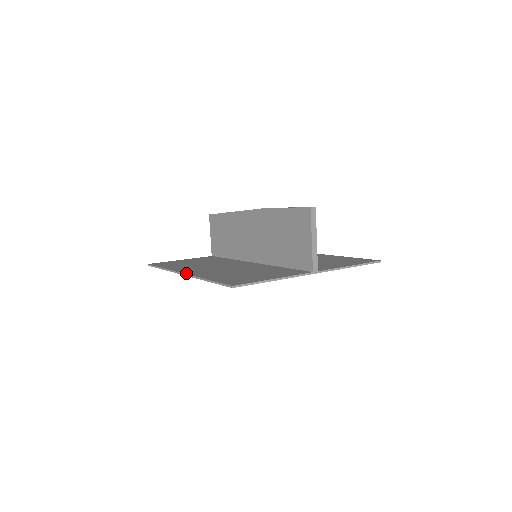
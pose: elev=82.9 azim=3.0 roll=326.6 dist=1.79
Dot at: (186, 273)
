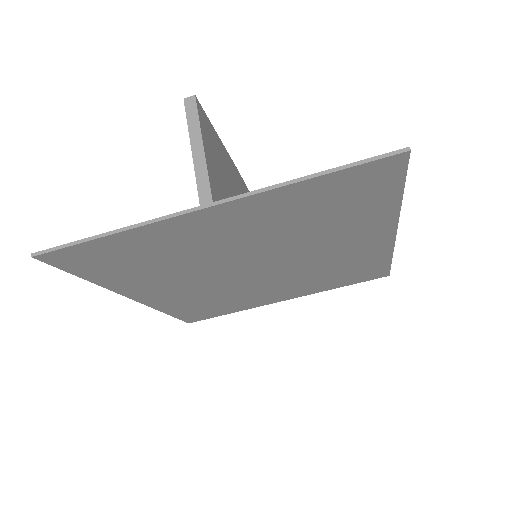
Dot at: occluded
